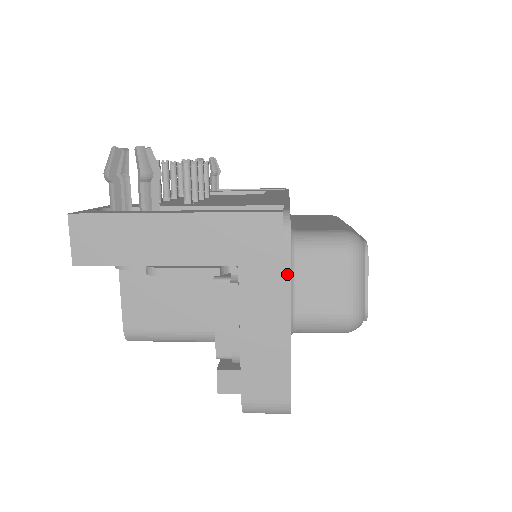
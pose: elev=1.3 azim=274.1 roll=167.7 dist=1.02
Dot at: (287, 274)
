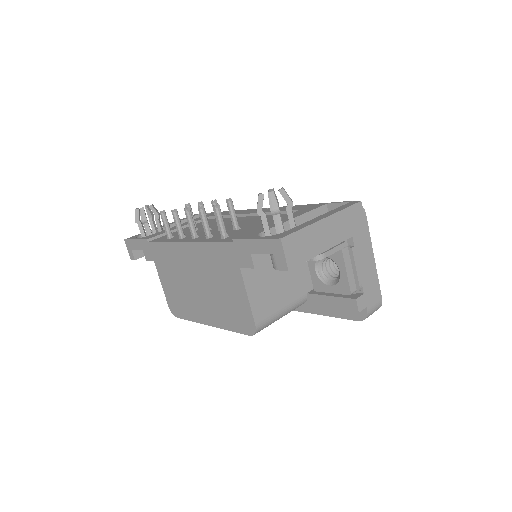
Dot at: (368, 233)
